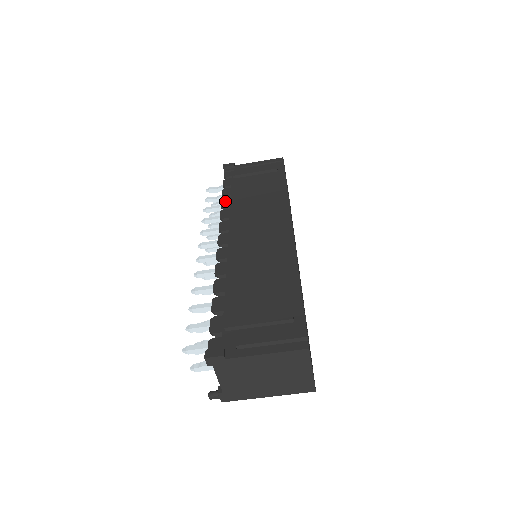
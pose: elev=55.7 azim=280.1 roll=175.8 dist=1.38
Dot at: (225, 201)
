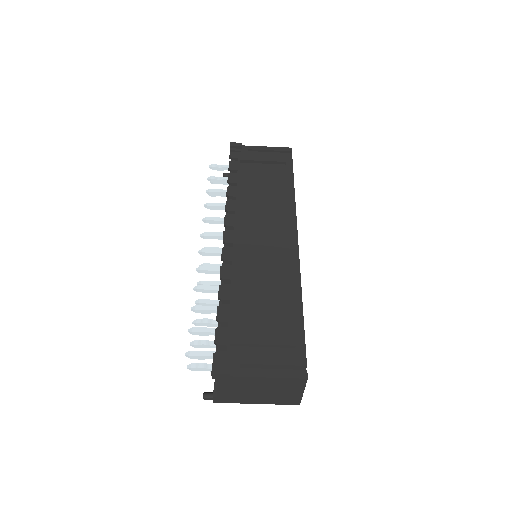
Dot at: (231, 189)
